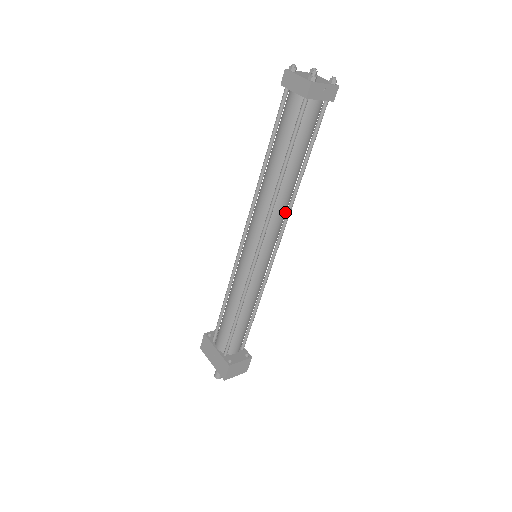
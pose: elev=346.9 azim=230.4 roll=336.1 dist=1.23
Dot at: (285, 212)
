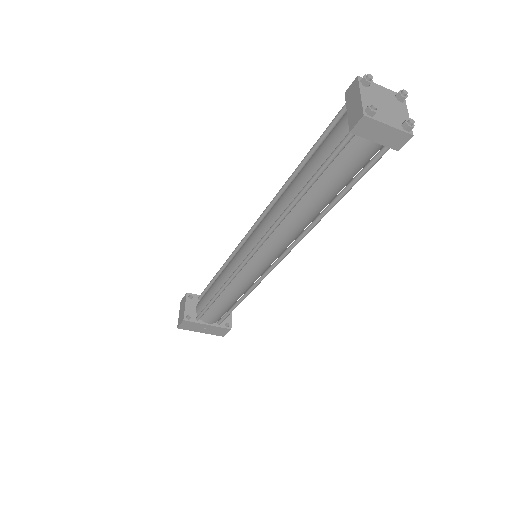
Dot at: occluded
